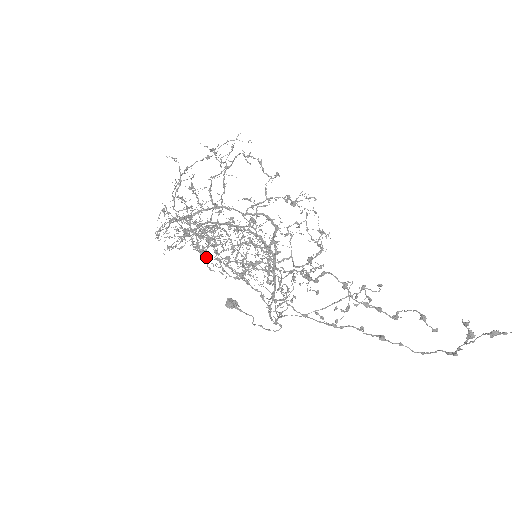
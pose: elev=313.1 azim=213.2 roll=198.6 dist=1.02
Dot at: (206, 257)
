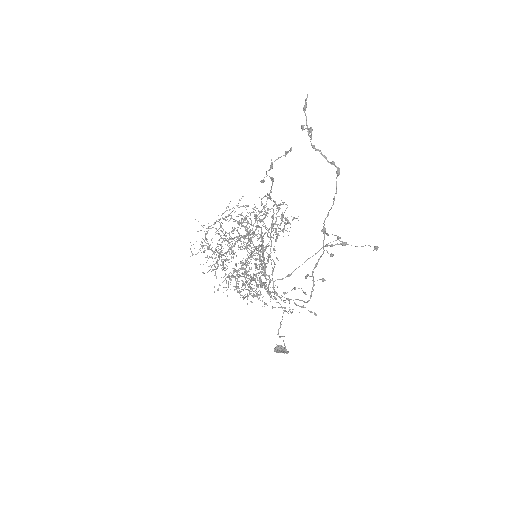
Dot at: (224, 267)
